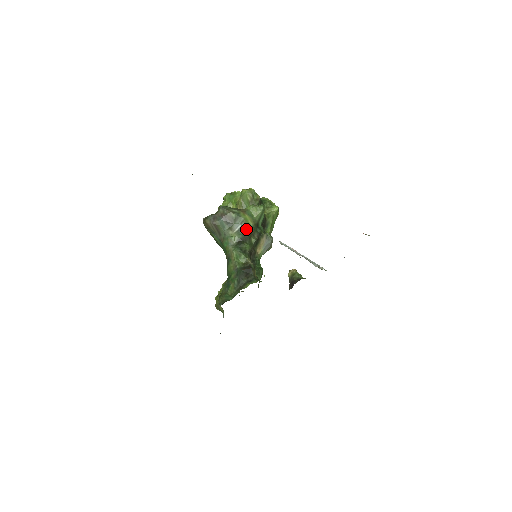
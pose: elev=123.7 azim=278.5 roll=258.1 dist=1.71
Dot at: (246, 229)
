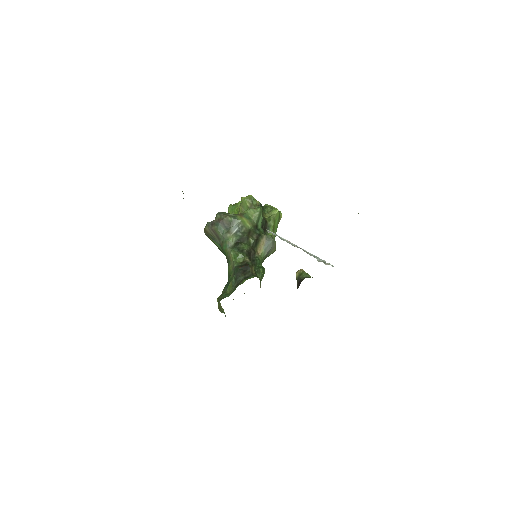
Dot at: (244, 231)
